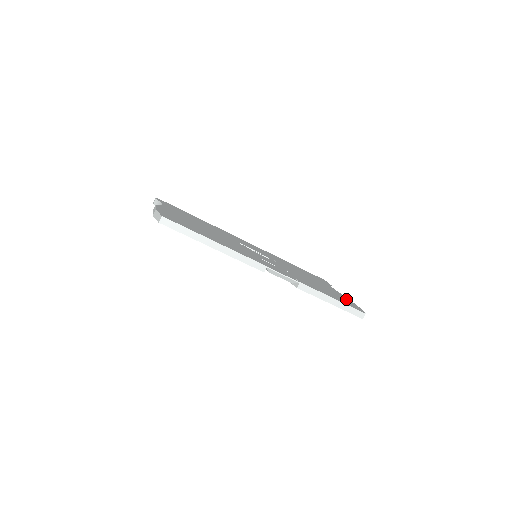
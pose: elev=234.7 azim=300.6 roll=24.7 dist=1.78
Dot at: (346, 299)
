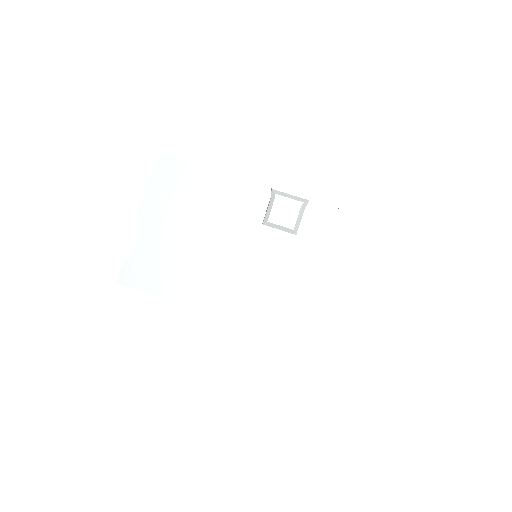
Dot at: occluded
